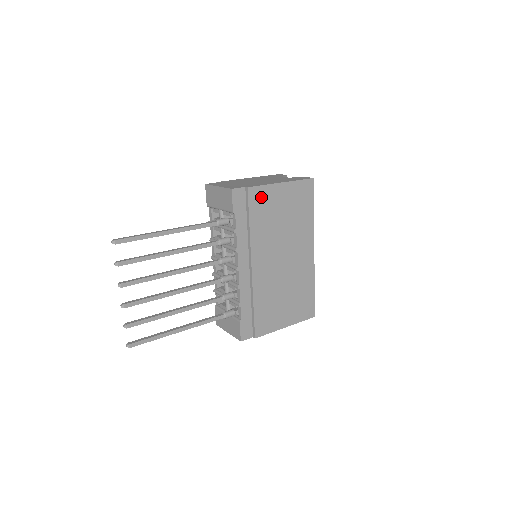
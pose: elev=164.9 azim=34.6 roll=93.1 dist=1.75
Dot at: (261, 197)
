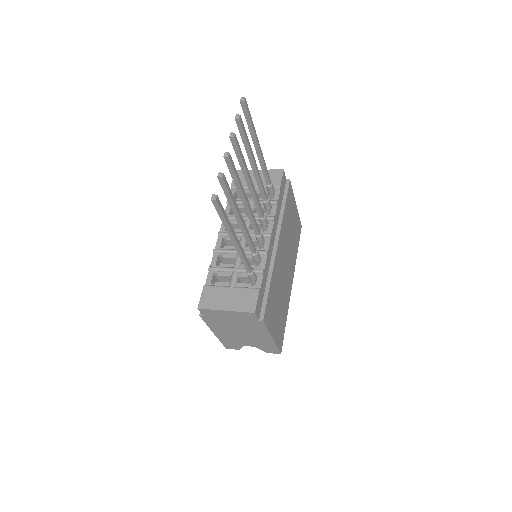
Dot at: (291, 197)
